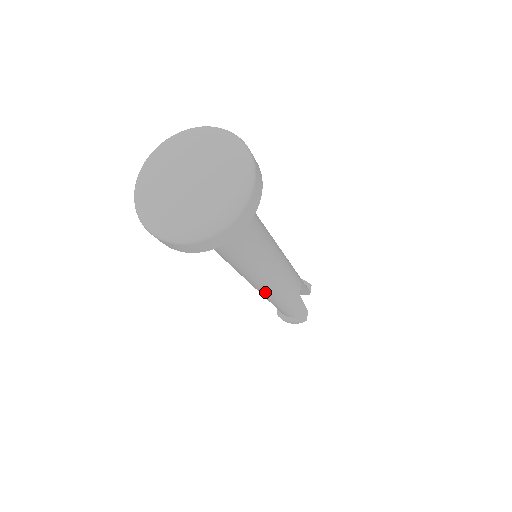
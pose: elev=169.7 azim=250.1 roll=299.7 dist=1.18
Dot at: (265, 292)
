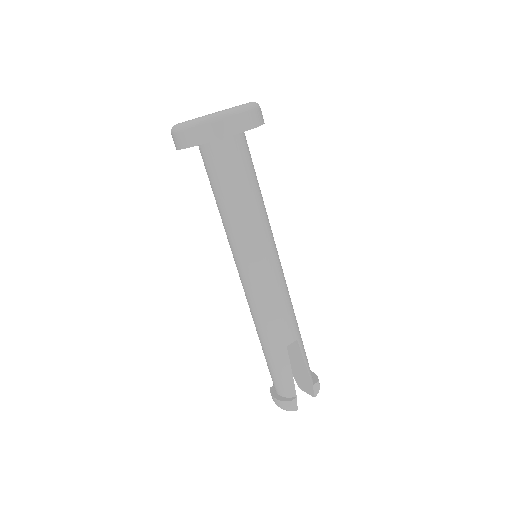
Dot at: (251, 304)
